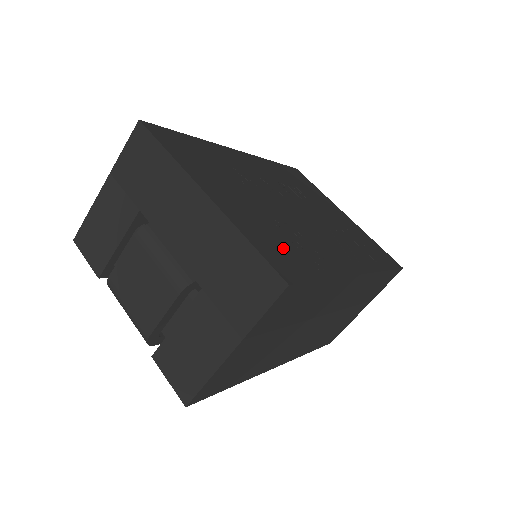
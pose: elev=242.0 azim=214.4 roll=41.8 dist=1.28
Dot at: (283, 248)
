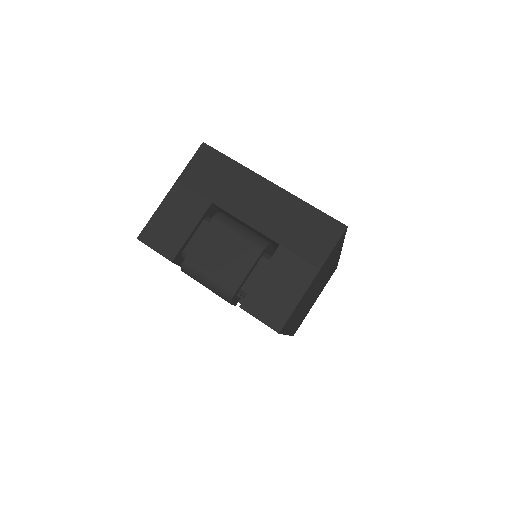
Dot at: occluded
